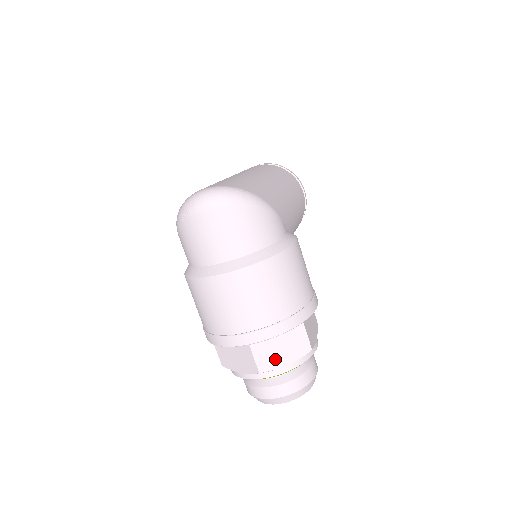
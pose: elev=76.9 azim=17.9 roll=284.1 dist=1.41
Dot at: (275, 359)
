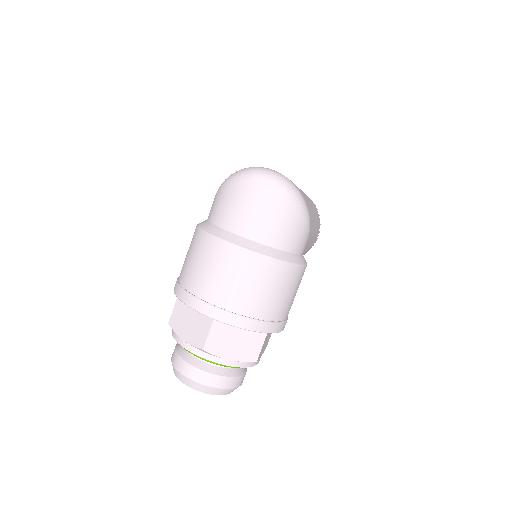
Dot at: (224, 347)
